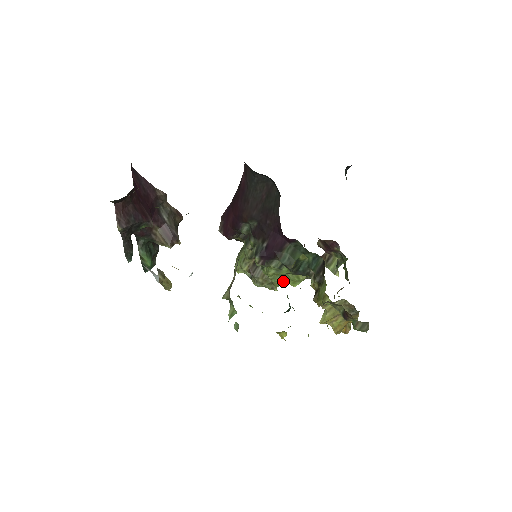
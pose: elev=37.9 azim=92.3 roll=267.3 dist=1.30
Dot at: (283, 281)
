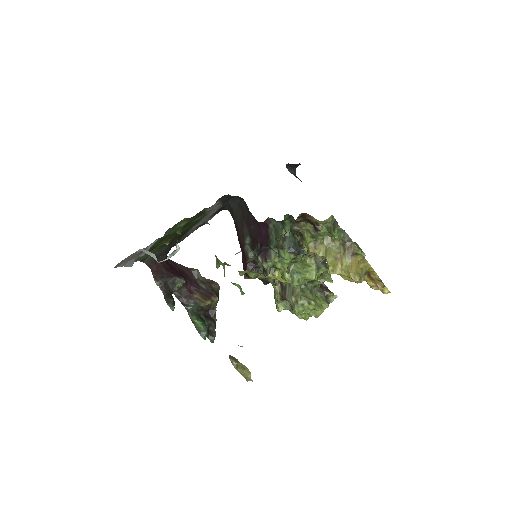
Dot at: (302, 279)
